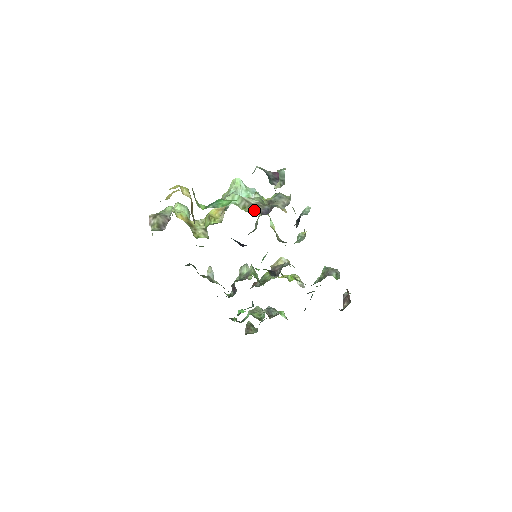
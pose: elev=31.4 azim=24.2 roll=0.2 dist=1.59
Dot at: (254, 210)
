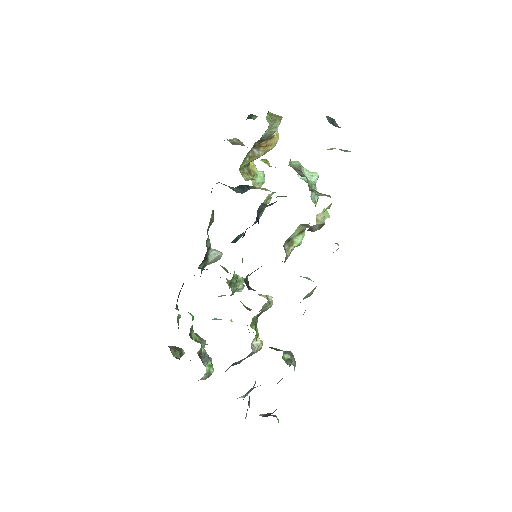
Dot at: (296, 169)
